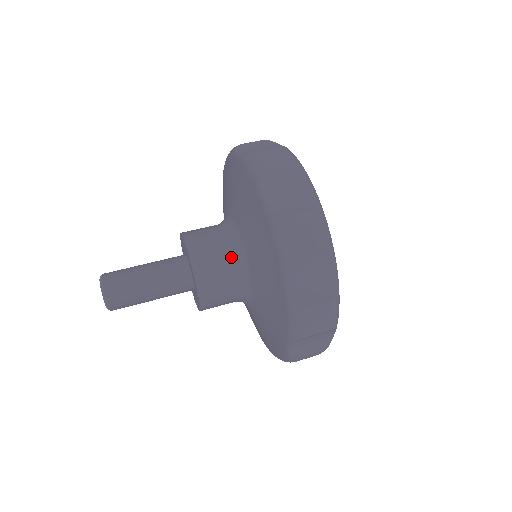
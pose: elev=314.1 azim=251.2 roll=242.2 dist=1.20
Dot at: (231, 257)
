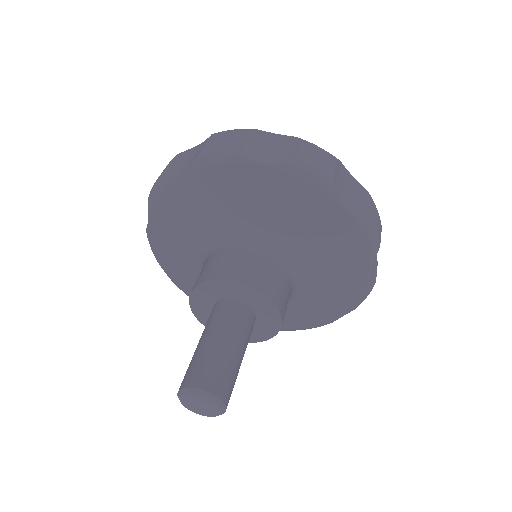
Dot at: (287, 274)
